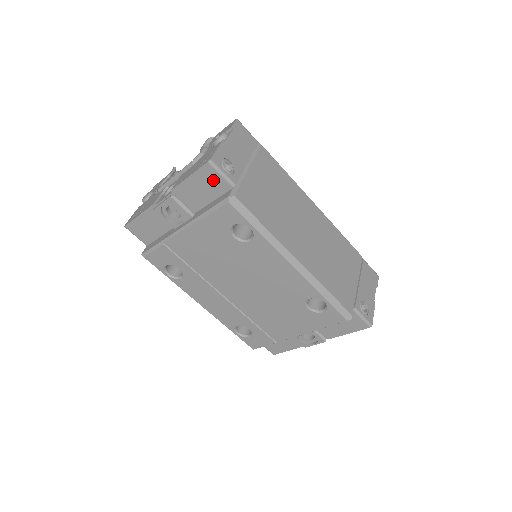
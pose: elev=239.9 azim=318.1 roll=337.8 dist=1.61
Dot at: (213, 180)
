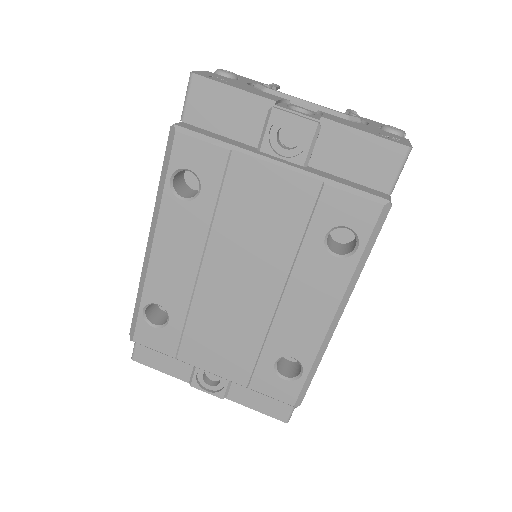
Dot at: (382, 165)
